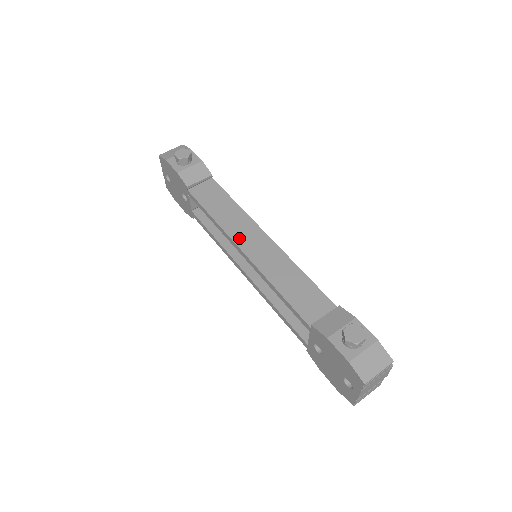
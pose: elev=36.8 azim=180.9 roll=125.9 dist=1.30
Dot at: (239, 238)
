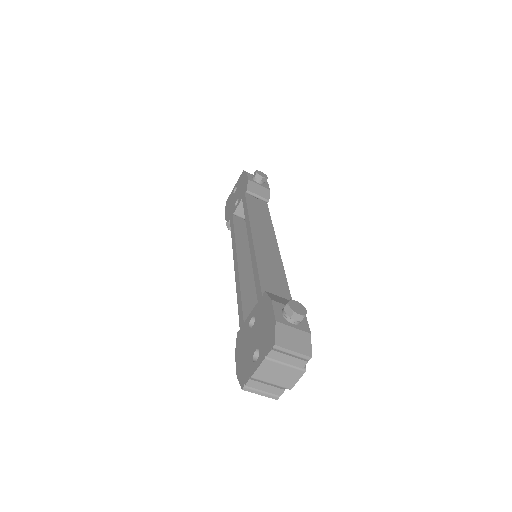
Dot at: (256, 230)
